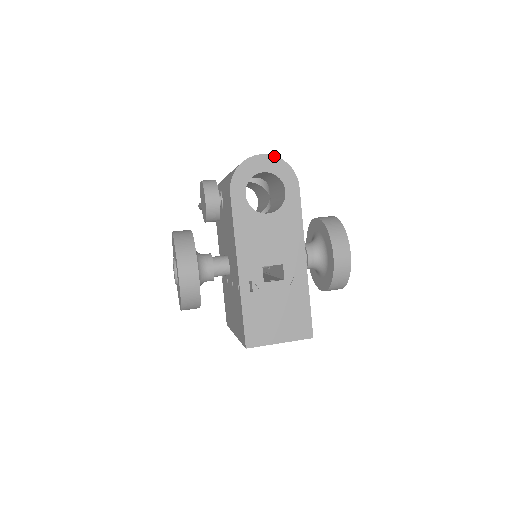
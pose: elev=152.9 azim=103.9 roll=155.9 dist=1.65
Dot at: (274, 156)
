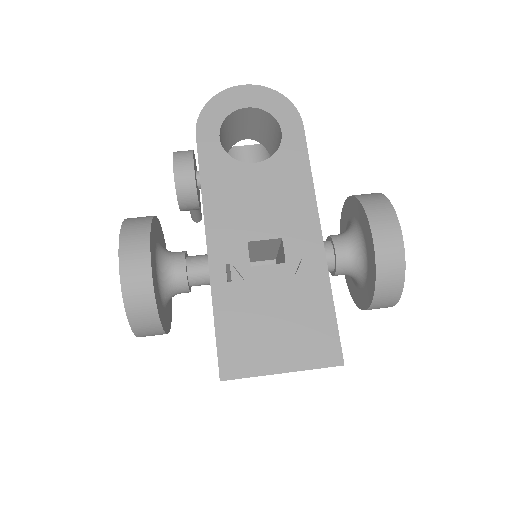
Dot at: (262, 86)
